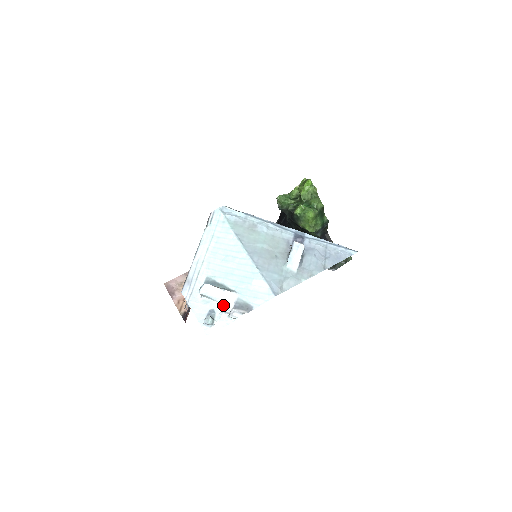
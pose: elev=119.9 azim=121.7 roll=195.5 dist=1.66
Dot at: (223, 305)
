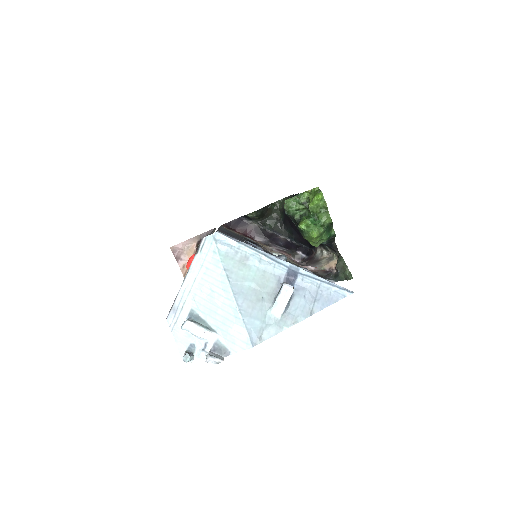
Dot at: (203, 343)
